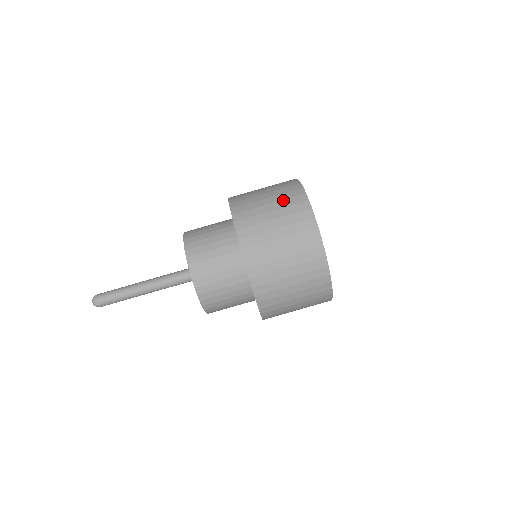
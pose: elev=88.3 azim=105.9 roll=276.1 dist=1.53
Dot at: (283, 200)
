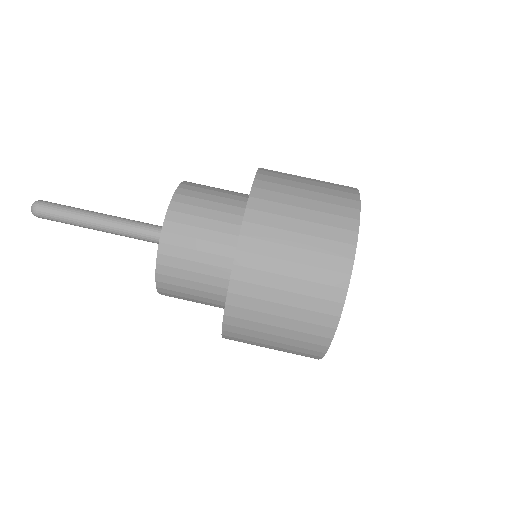
Dot at: (312, 282)
